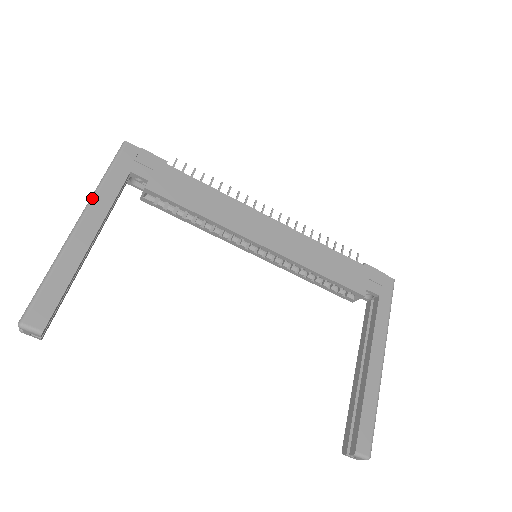
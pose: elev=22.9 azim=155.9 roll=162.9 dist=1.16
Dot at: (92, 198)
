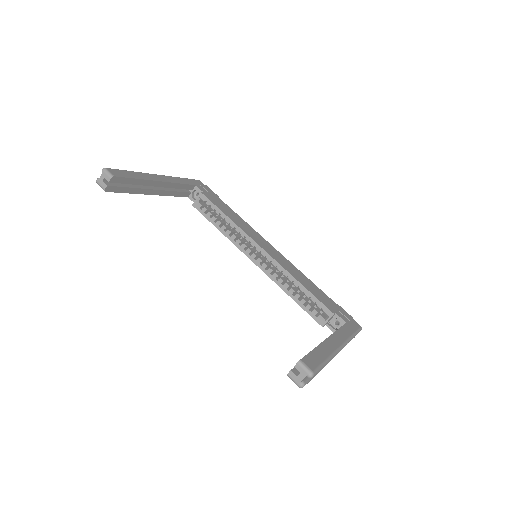
Dot at: (170, 176)
